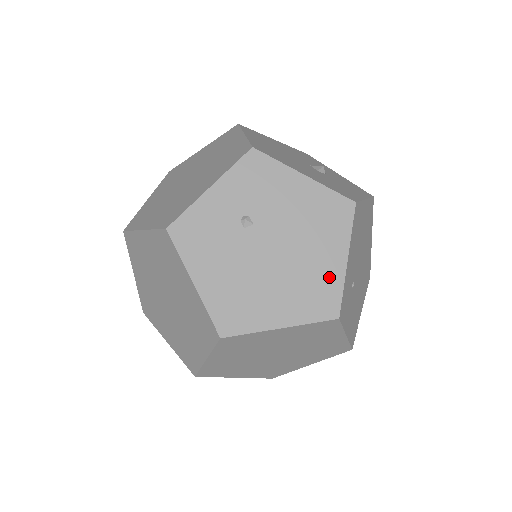
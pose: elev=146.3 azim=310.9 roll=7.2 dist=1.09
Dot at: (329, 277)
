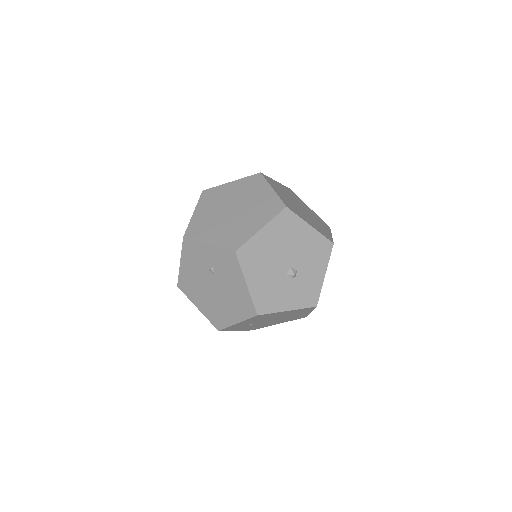
Dot at: (226, 319)
